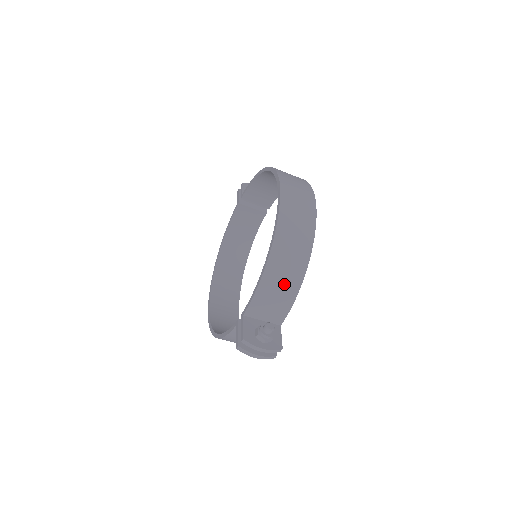
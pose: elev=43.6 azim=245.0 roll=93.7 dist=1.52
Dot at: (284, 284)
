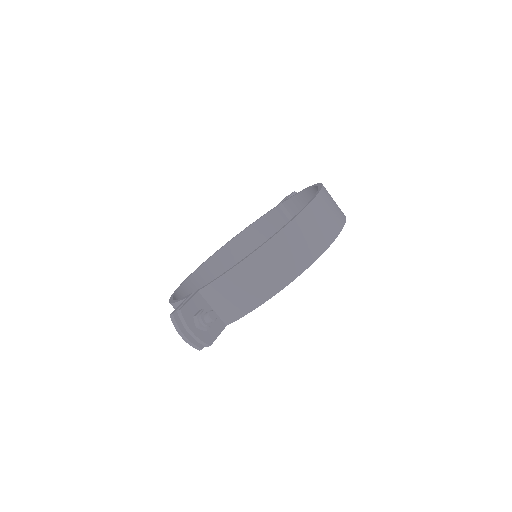
Dot at: (253, 287)
